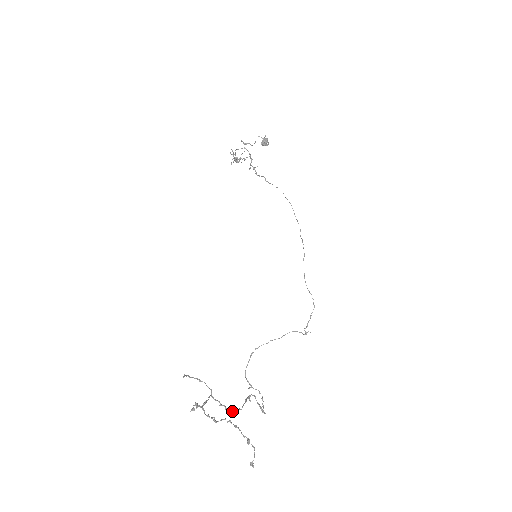
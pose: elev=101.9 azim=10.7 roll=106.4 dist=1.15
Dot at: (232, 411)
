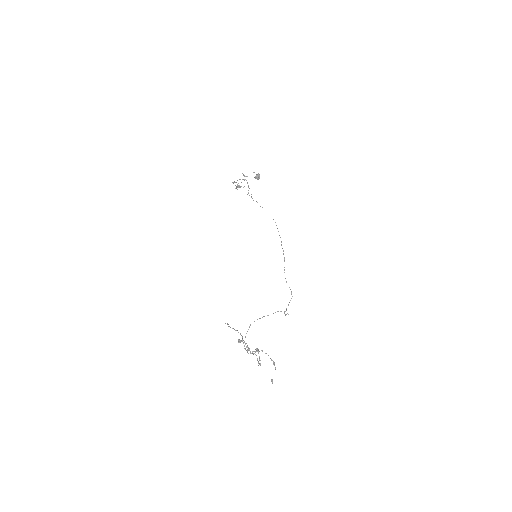
Dot at: (252, 353)
